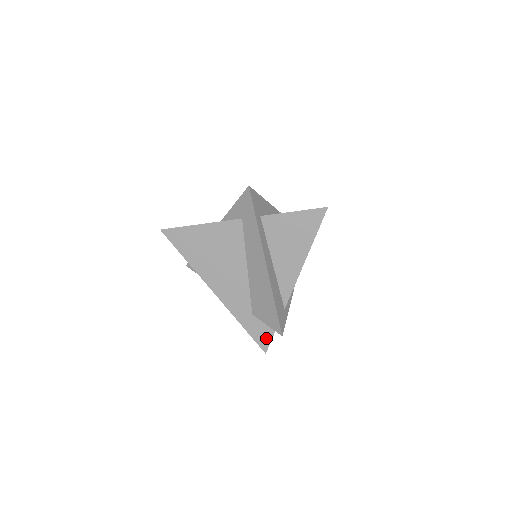
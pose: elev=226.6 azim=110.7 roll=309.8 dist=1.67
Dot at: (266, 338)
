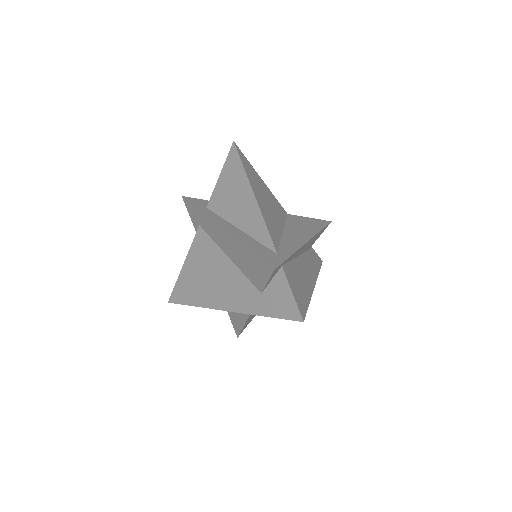
Dot at: (289, 304)
